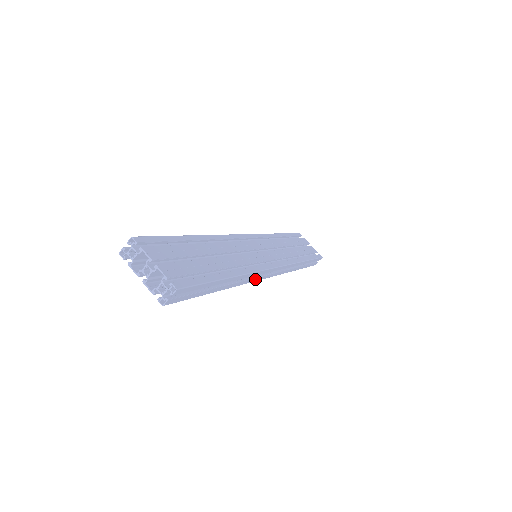
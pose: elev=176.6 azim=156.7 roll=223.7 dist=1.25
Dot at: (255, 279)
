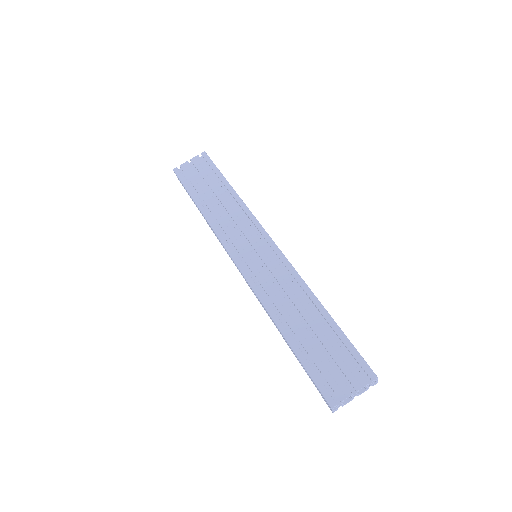
Dot at: occluded
